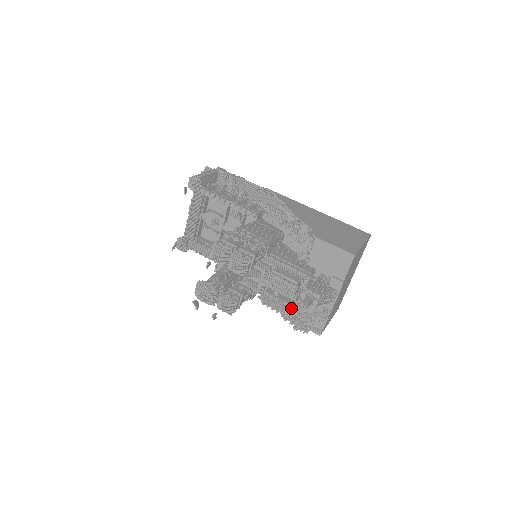
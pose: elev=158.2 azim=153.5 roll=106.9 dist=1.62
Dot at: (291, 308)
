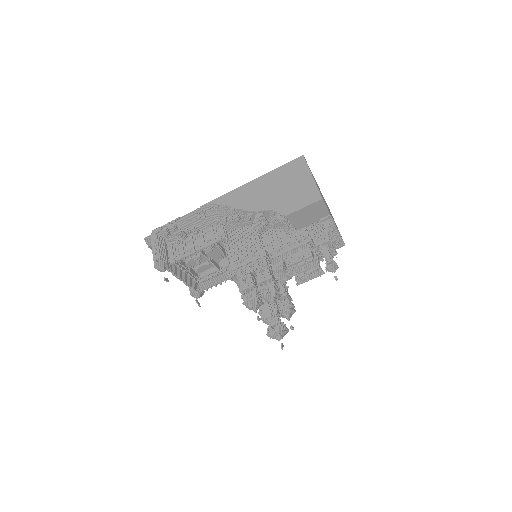
Dot at: (319, 263)
